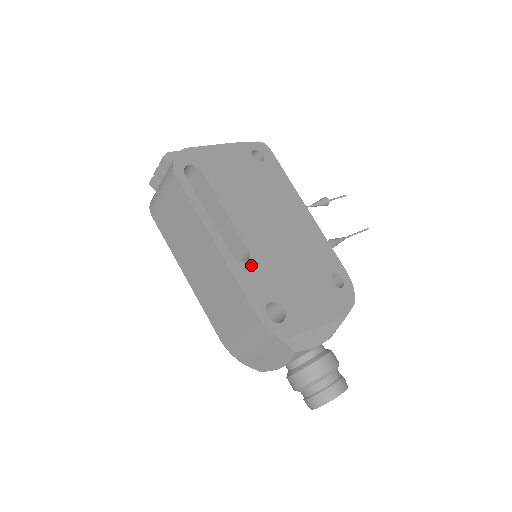
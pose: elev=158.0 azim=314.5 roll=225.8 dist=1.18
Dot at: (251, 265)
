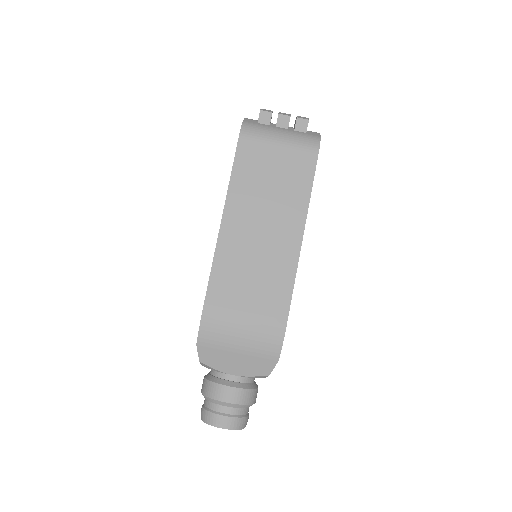
Dot at: occluded
